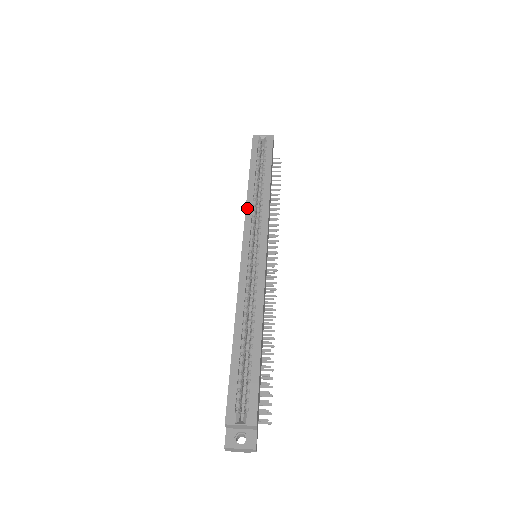
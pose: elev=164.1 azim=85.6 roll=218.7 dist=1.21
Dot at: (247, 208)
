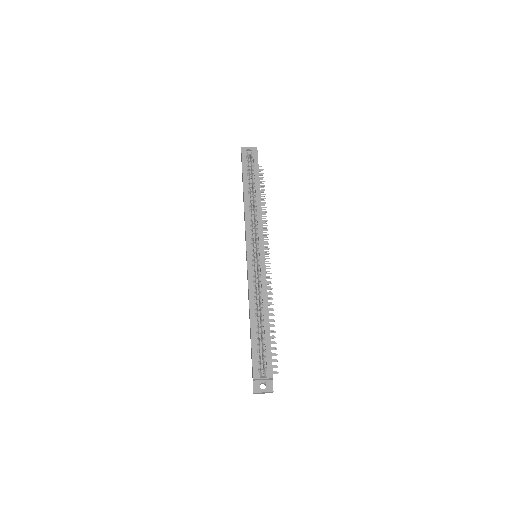
Dot at: (246, 219)
